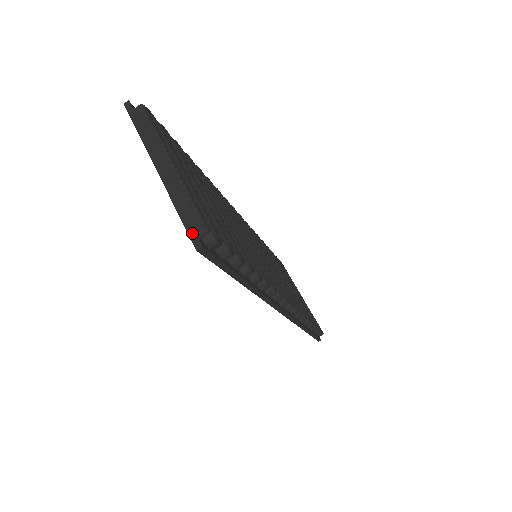
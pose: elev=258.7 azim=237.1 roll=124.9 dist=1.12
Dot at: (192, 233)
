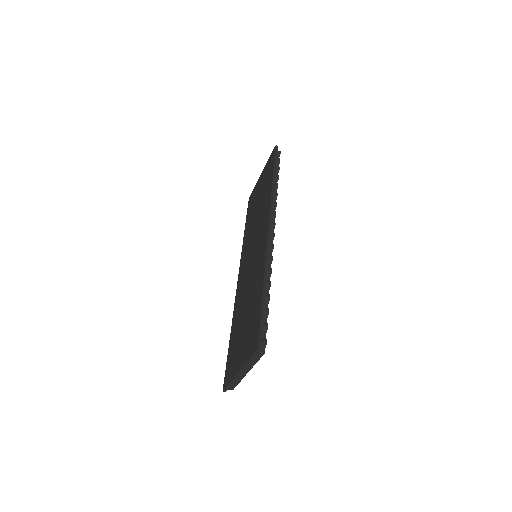
Dot at: (227, 389)
